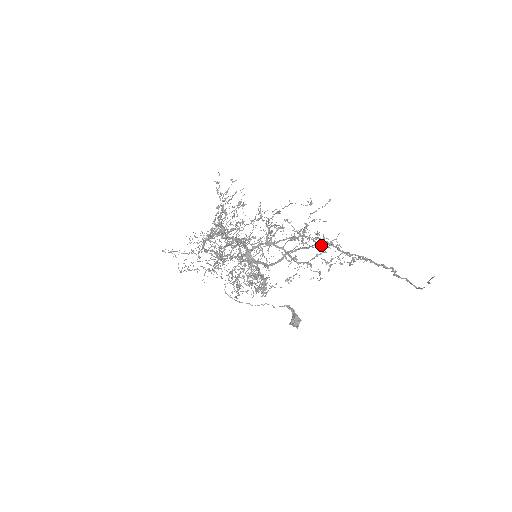
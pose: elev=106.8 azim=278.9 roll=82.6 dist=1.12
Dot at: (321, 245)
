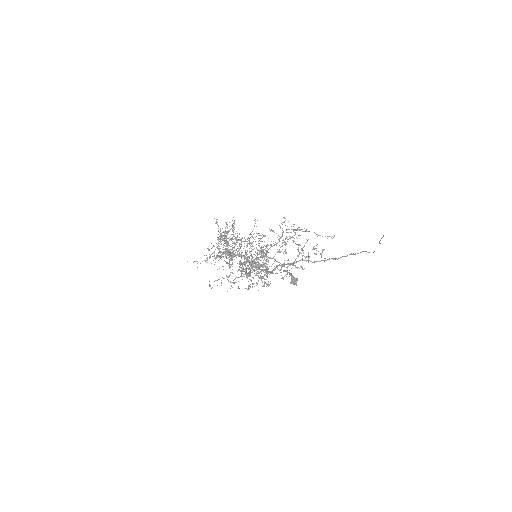
Dot at: occluded
